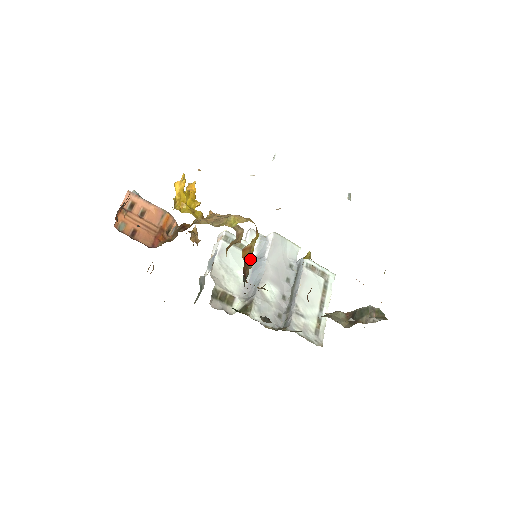
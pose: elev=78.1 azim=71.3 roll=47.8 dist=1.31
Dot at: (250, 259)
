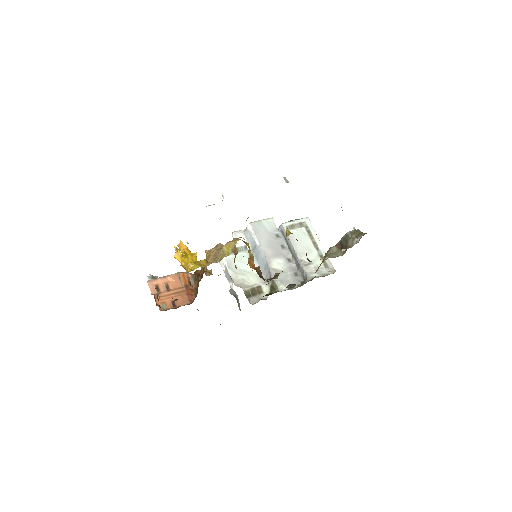
Dot at: occluded
